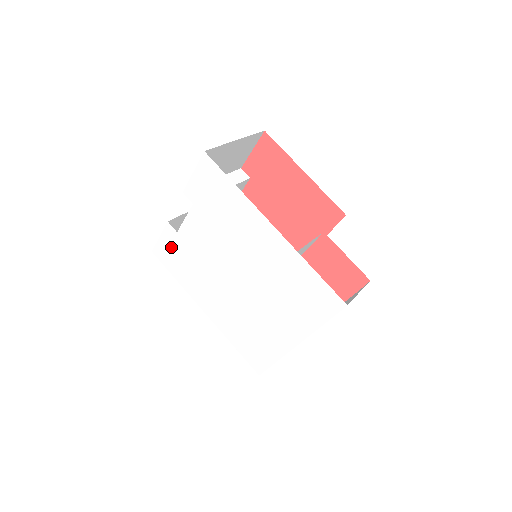
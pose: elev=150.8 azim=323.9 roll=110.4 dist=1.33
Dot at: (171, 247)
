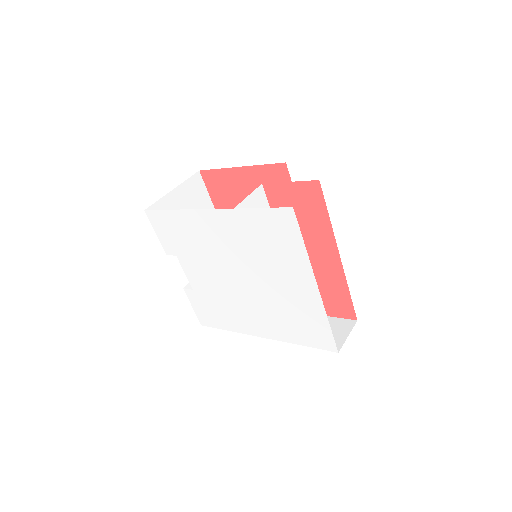
Dot at: (202, 306)
